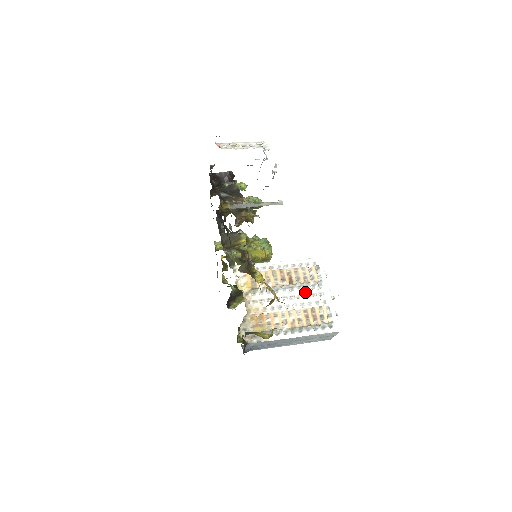
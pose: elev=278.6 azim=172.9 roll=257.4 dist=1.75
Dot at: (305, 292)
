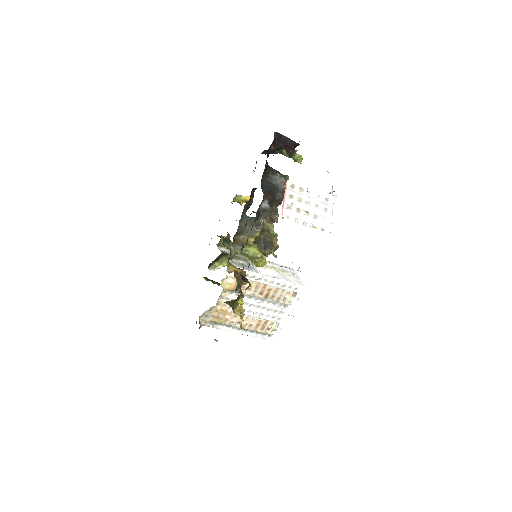
Dot at: (271, 307)
